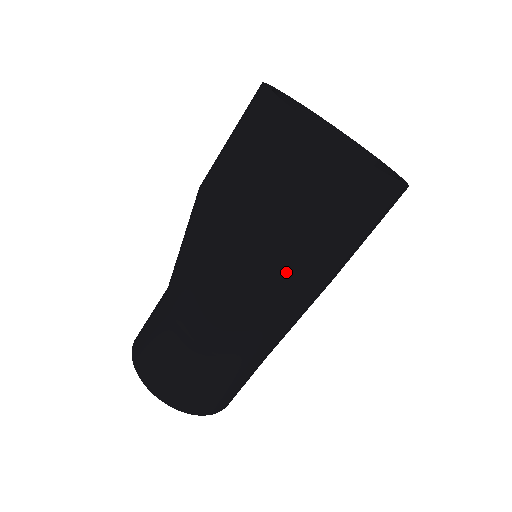
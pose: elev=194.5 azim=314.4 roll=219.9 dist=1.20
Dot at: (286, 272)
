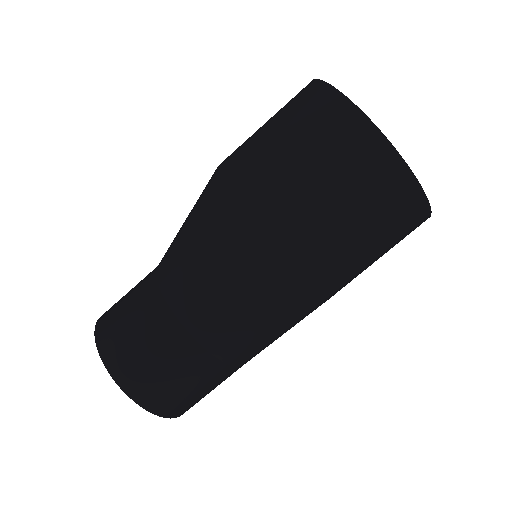
Dot at: occluded
